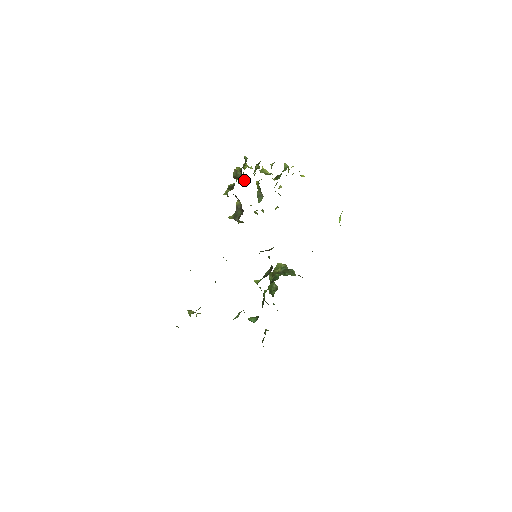
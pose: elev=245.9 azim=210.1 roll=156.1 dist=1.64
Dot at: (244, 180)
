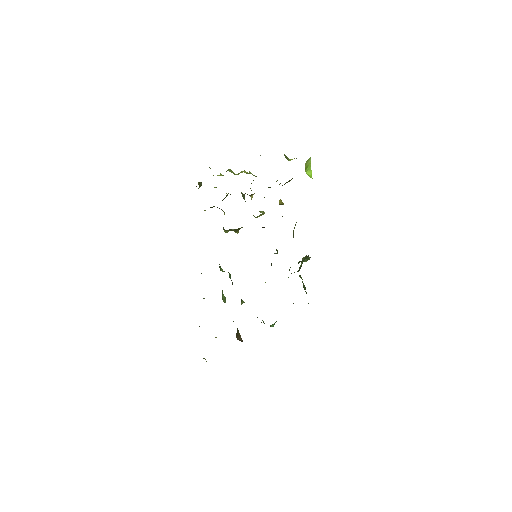
Dot at: occluded
